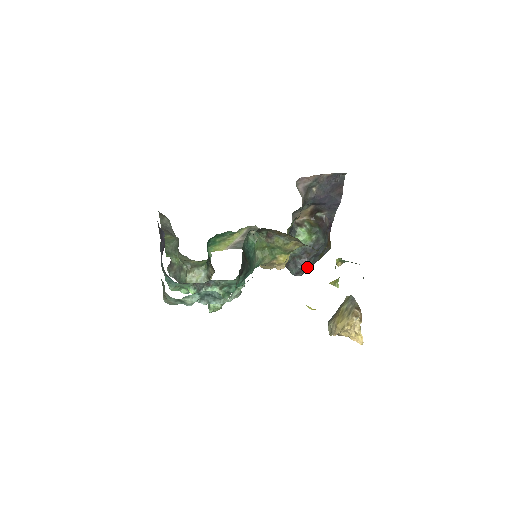
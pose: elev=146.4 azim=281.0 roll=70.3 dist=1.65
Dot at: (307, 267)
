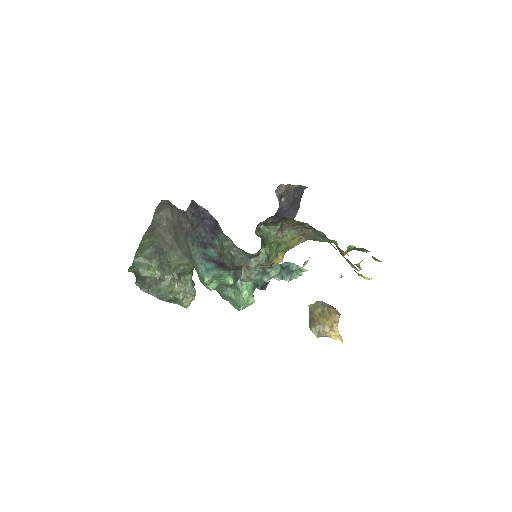
Dot at: (269, 281)
